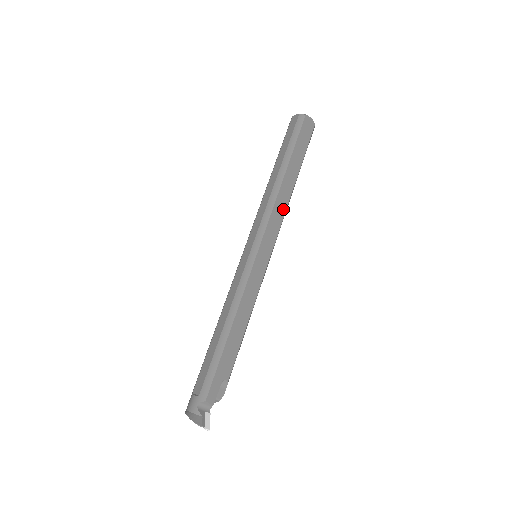
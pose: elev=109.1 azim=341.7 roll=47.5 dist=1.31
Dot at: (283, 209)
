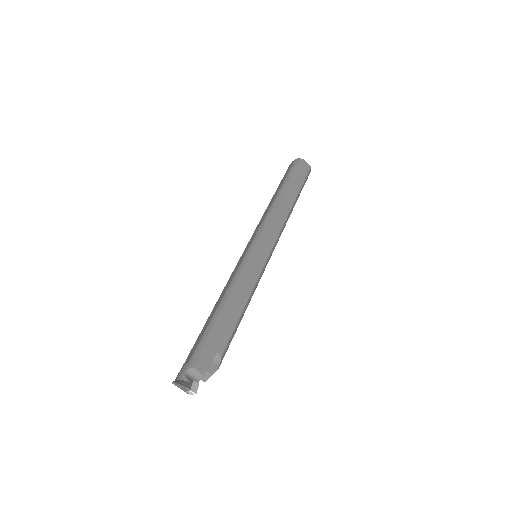
Dot at: (282, 220)
